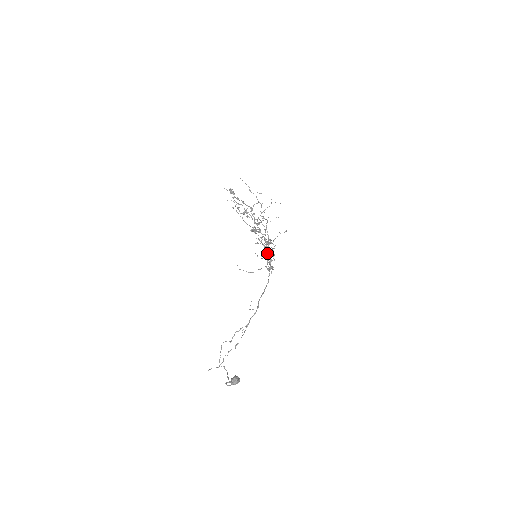
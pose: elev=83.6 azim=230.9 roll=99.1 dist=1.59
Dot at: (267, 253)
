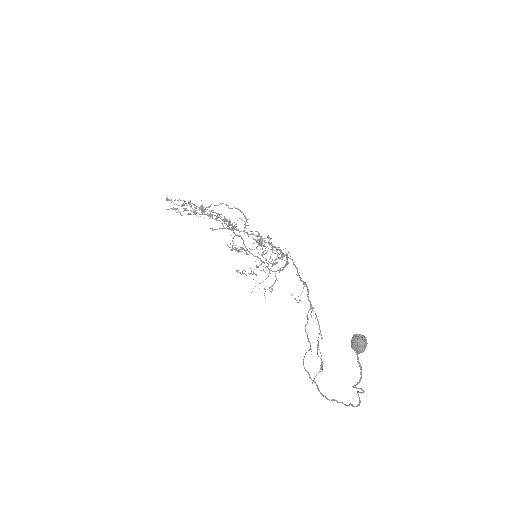
Dot at: (266, 247)
